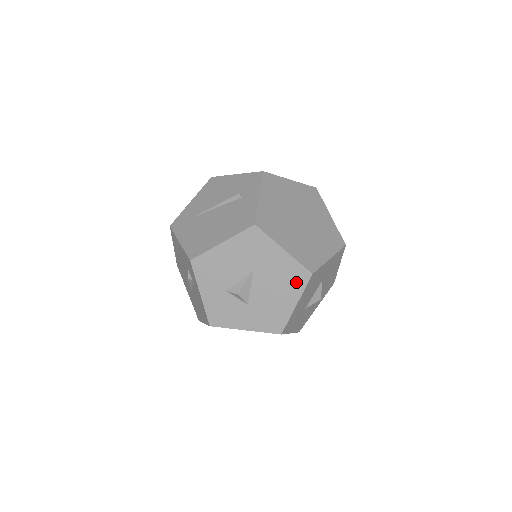
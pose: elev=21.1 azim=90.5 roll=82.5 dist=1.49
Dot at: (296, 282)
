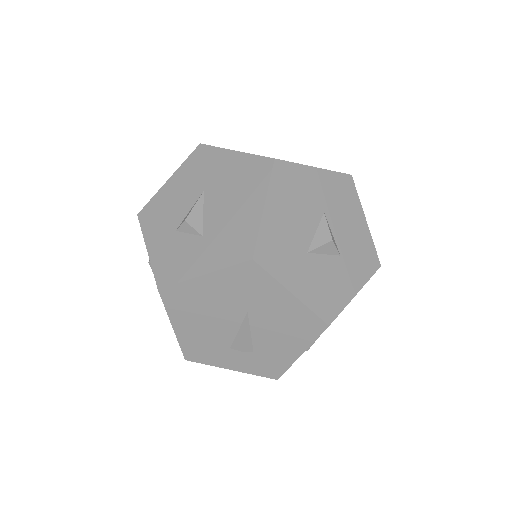
Dot at: (256, 178)
